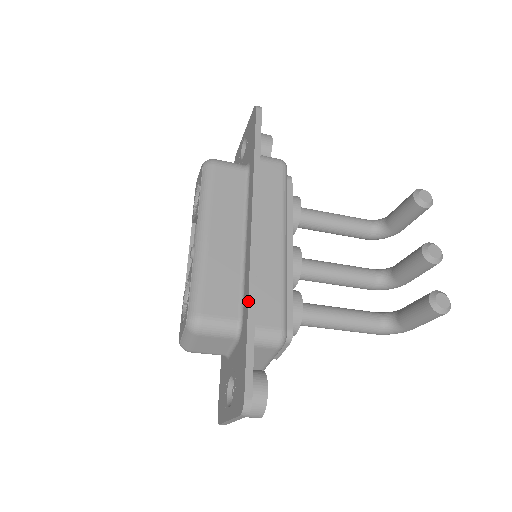
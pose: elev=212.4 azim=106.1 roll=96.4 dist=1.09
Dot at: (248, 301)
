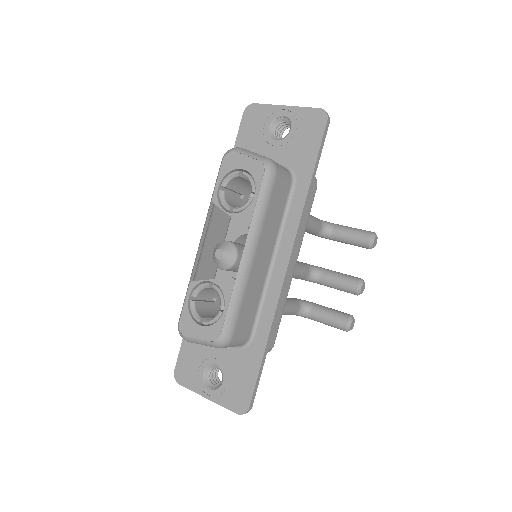
Dot at: (270, 332)
